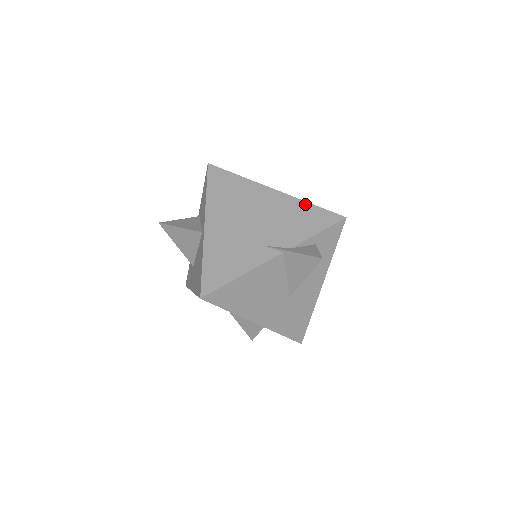
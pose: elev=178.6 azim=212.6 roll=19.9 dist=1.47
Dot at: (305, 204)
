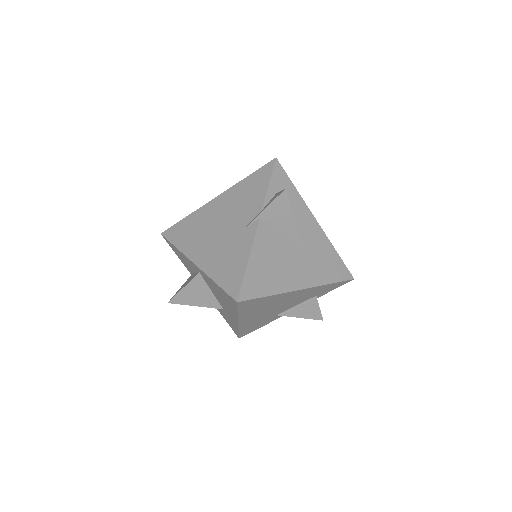
Dot at: (243, 181)
